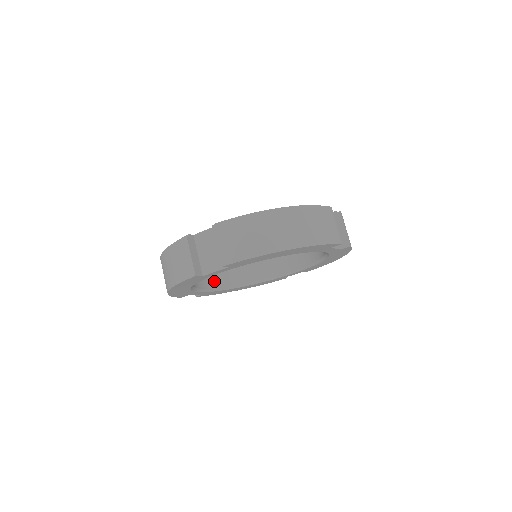
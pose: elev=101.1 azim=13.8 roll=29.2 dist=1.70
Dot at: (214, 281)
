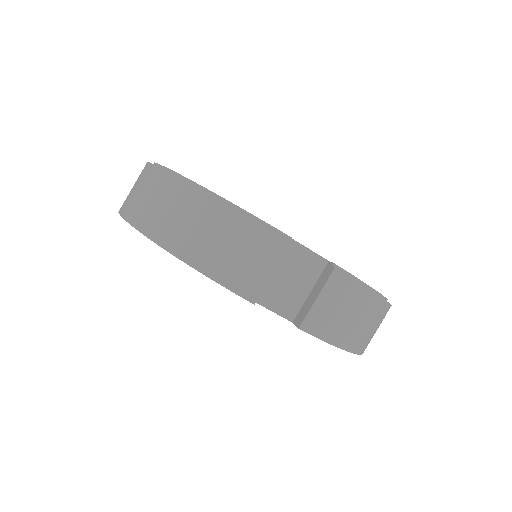
Dot at: occluded
